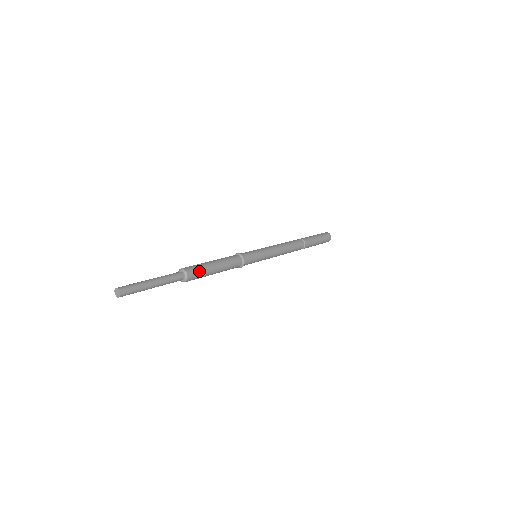
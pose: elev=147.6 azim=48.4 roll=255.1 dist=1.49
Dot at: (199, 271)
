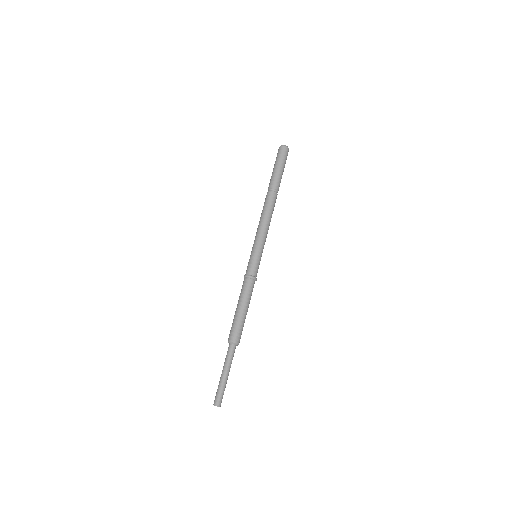
Dot at: (241, 331)
